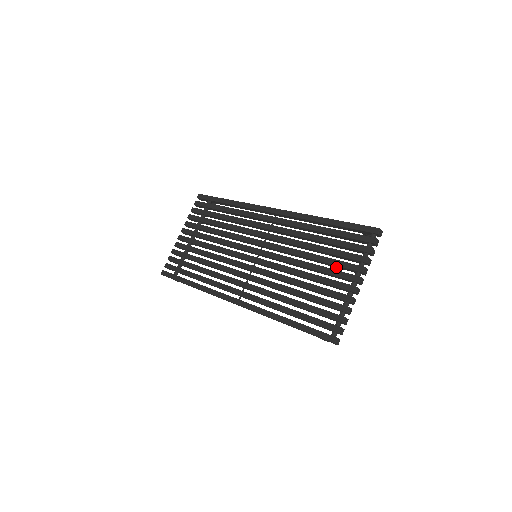
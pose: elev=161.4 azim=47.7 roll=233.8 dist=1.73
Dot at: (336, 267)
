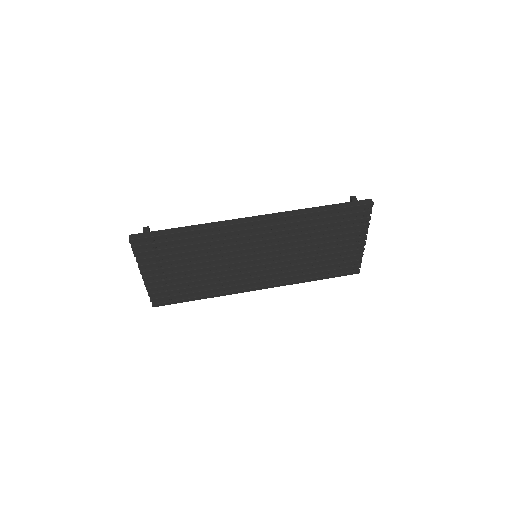
Dot at: occluded
